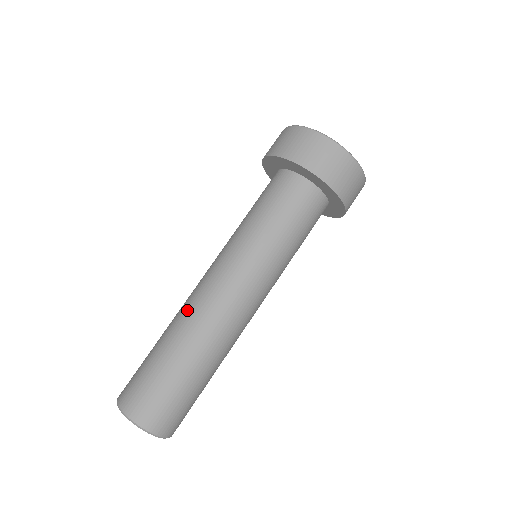
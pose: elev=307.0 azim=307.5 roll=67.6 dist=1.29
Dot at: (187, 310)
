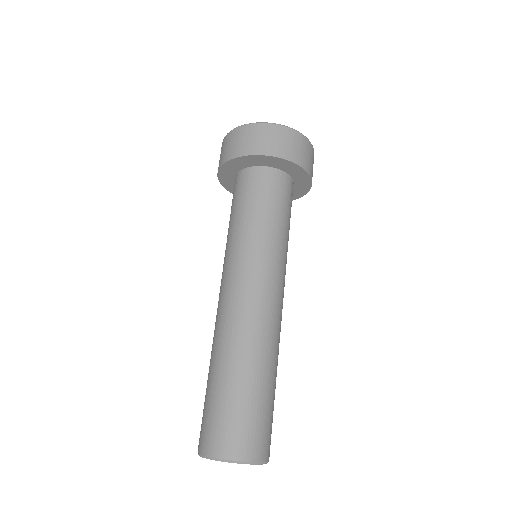
Dot at: (229, 330)
